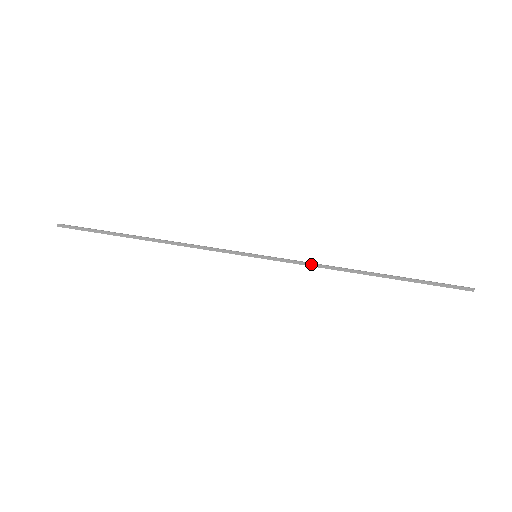
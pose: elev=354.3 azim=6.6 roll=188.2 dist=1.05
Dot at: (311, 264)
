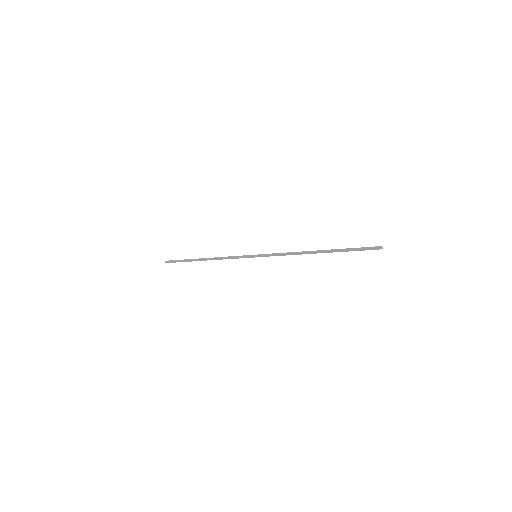
Dot at: (284, 253)
